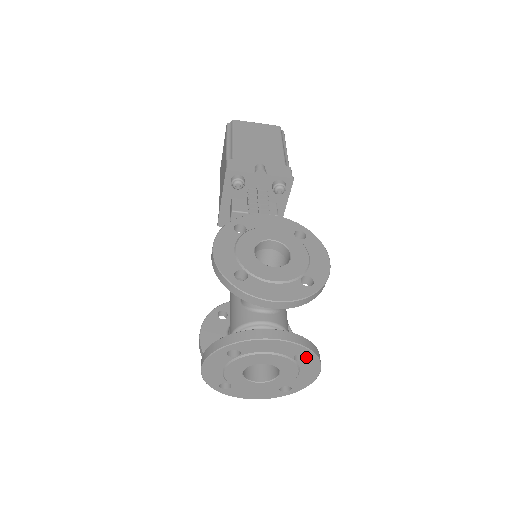
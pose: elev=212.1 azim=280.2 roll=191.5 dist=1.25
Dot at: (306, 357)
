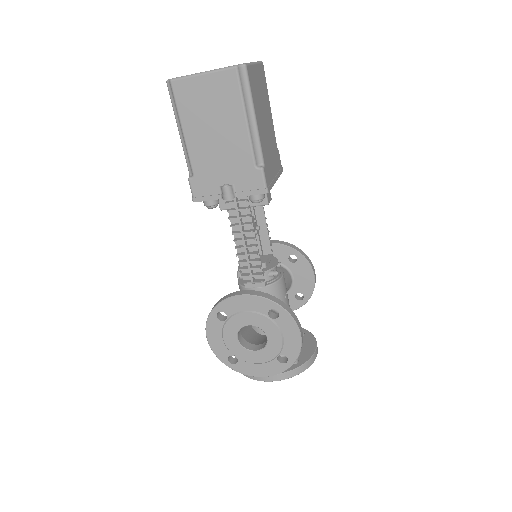
Dot at: occluded
